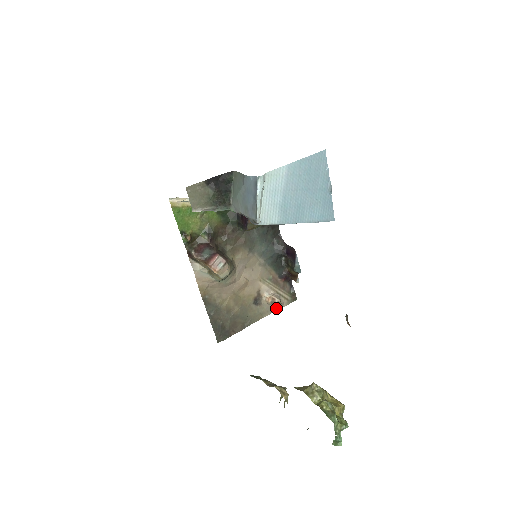
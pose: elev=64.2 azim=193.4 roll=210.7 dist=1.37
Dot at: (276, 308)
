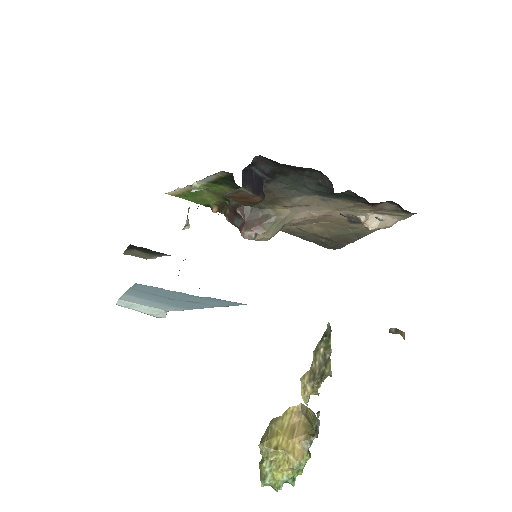
Dot at: occluded
